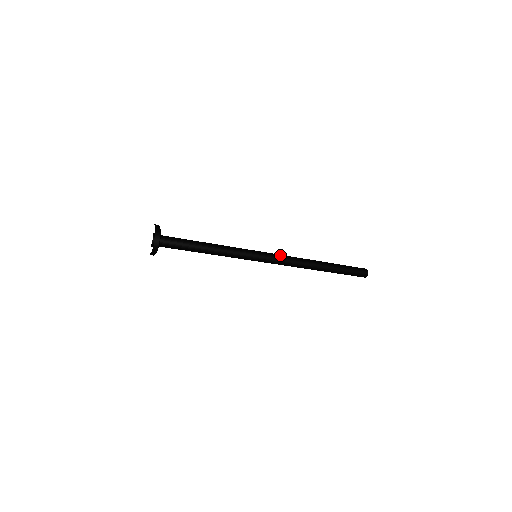
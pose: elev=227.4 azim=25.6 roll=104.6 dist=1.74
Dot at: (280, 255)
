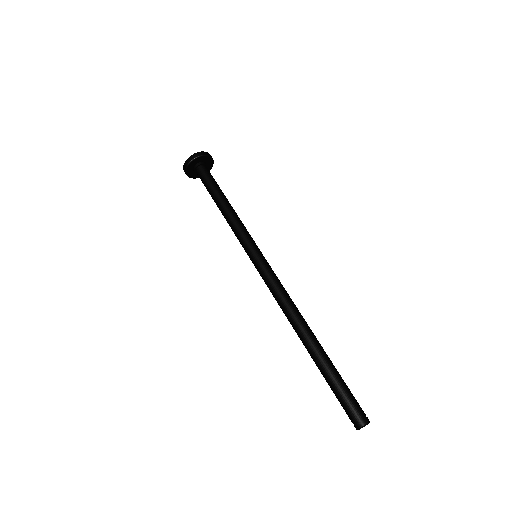
Dot at: occluded
